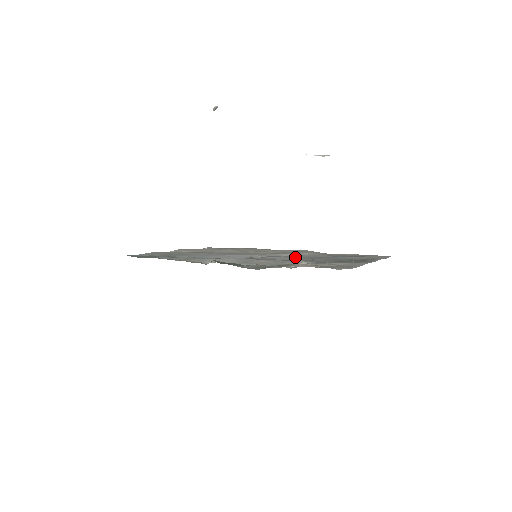
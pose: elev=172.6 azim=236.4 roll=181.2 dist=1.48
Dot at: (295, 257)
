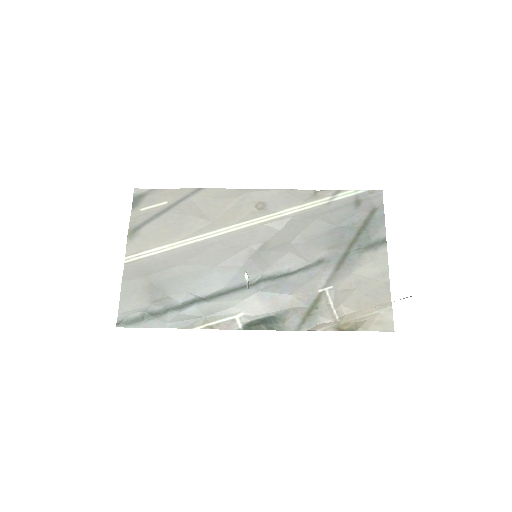
Dot at: (302, 248)
